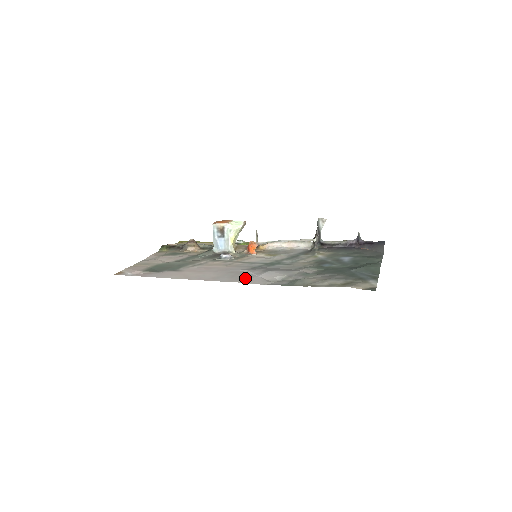
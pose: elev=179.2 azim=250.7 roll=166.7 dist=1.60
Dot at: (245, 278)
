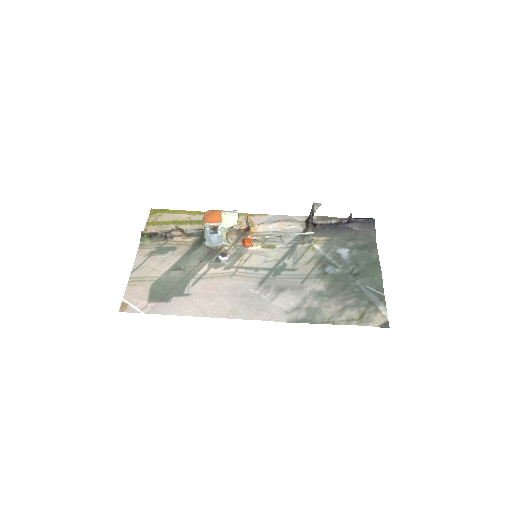
Dot at: (264, 310)
